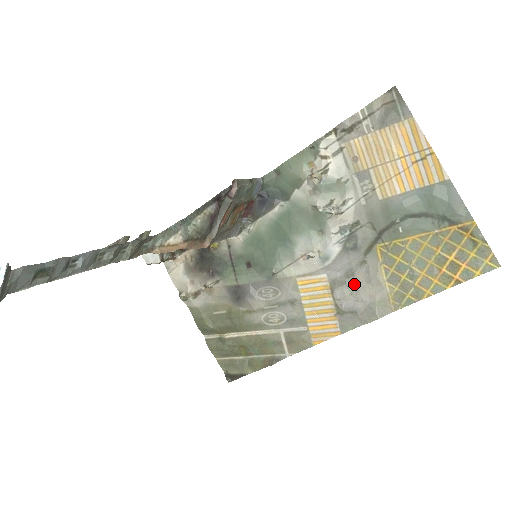
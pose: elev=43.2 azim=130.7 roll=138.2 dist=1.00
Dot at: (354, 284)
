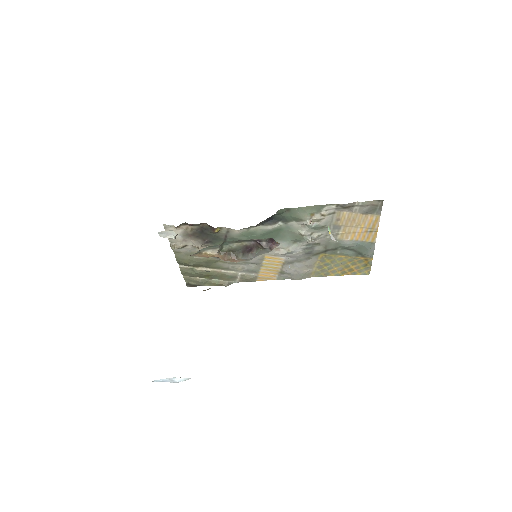
Dot at: (298, 265)
